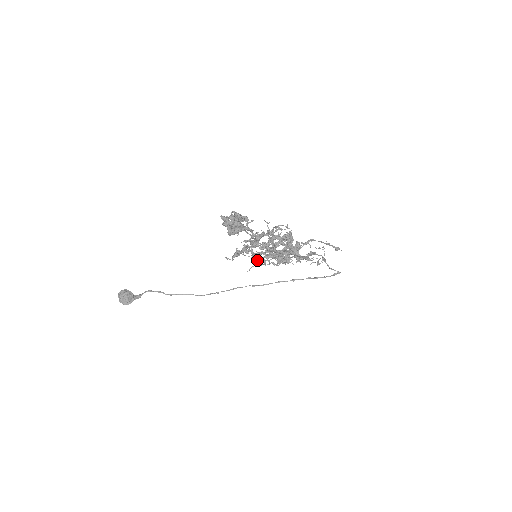
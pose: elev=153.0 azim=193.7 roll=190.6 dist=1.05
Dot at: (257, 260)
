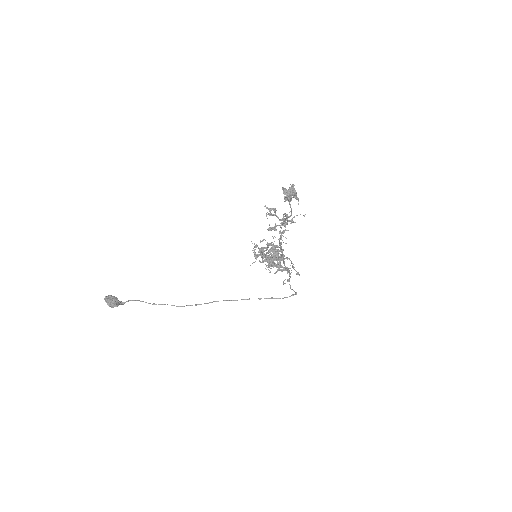
Dot at: occluded
